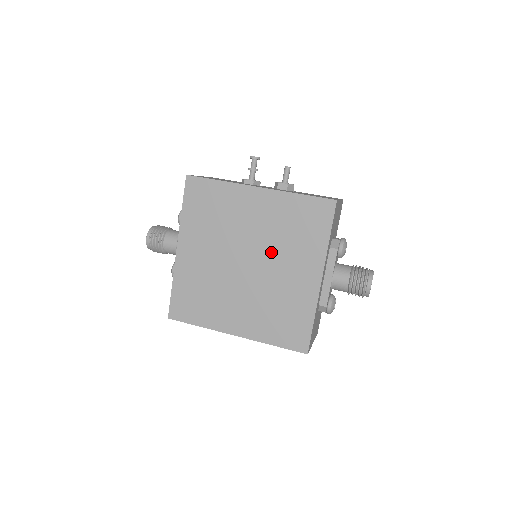
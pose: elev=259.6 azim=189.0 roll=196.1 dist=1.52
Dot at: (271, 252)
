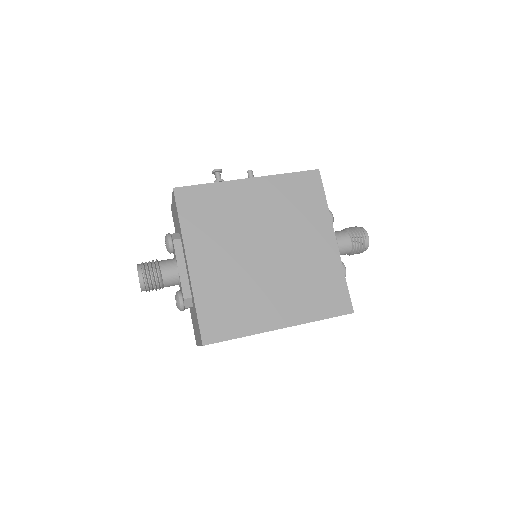
Dot at: (283, 232)
